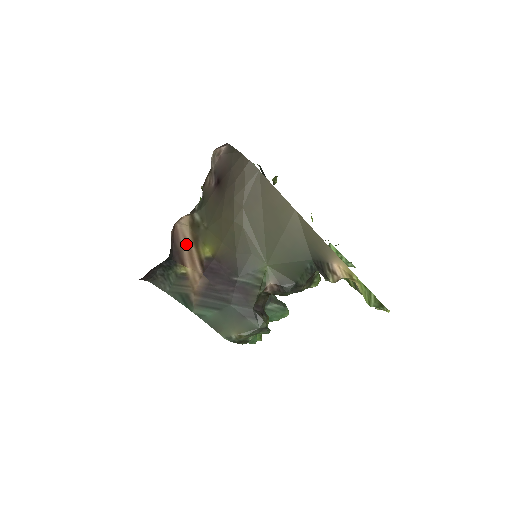
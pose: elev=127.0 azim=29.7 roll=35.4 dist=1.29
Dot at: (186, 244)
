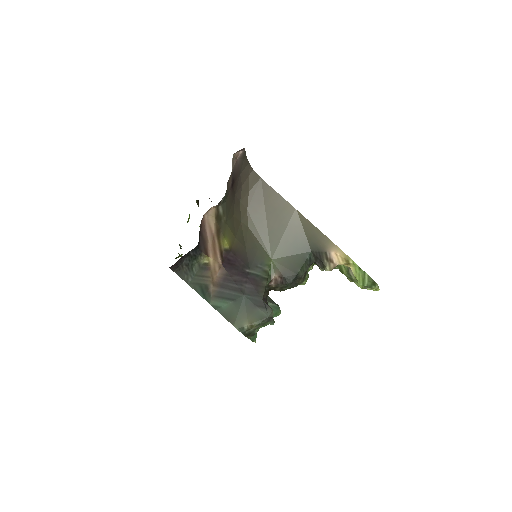
Dot at: (211, 235)
